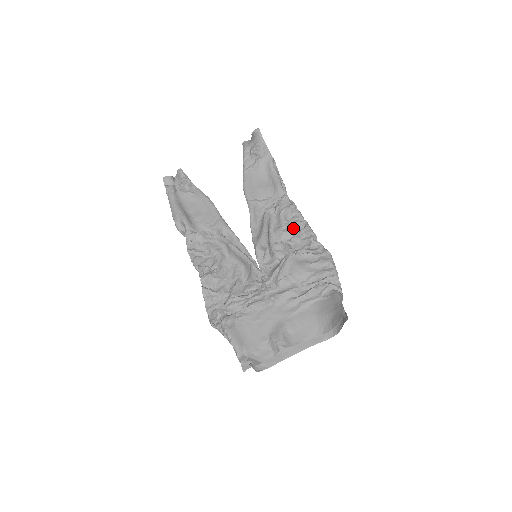
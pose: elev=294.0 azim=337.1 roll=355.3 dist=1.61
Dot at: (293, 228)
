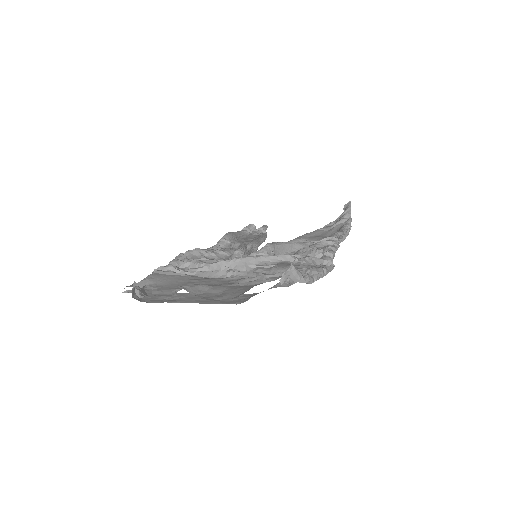
Dot at: occluded
